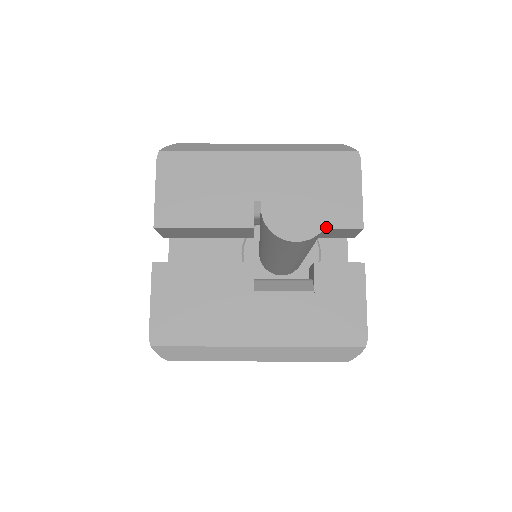
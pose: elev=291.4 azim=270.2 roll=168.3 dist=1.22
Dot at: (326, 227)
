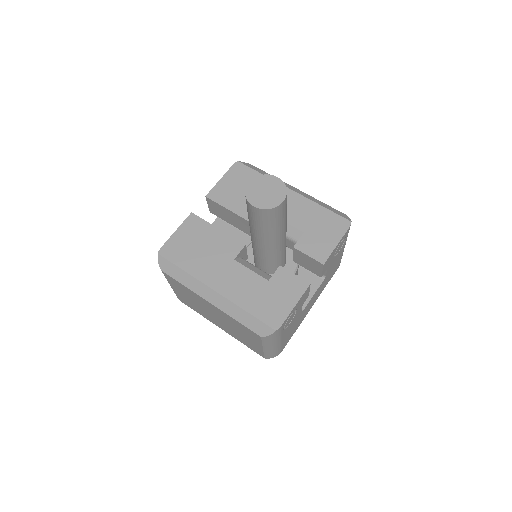
Dot at: (301, 251)
